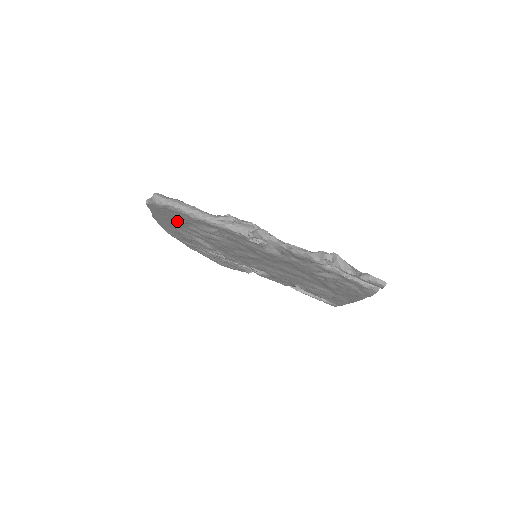
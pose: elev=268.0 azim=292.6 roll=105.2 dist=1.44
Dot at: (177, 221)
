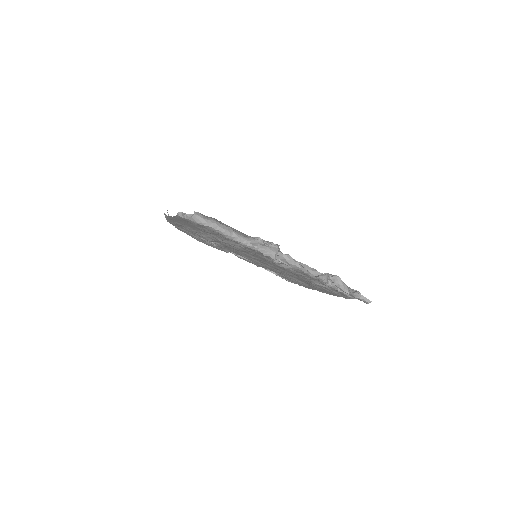
Dot at: (200, 229)
